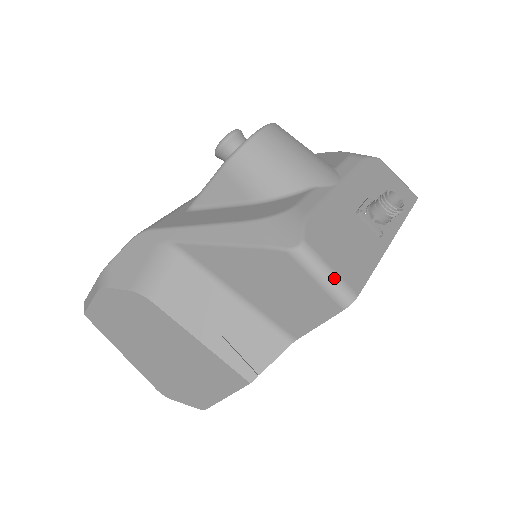
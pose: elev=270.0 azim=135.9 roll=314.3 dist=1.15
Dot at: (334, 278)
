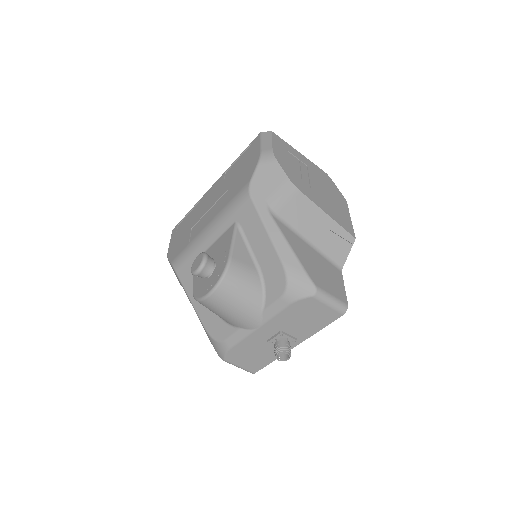
Dot at: occluded
